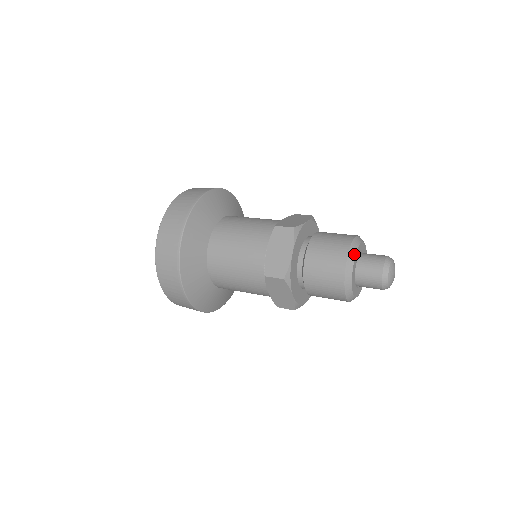
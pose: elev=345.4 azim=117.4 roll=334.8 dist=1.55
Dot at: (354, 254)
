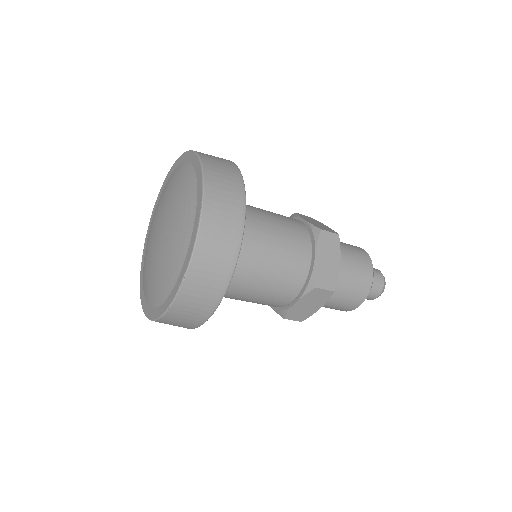
Dot at: occluded
